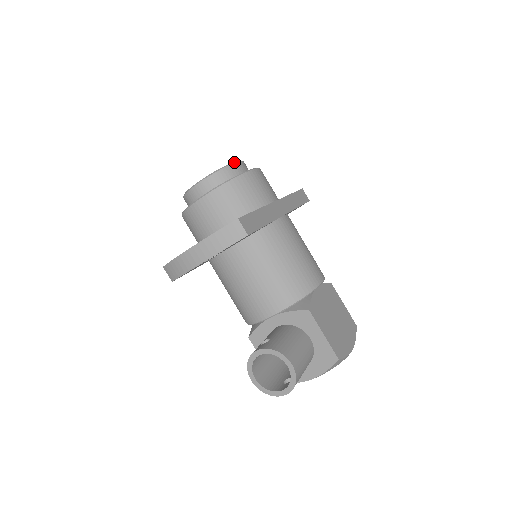
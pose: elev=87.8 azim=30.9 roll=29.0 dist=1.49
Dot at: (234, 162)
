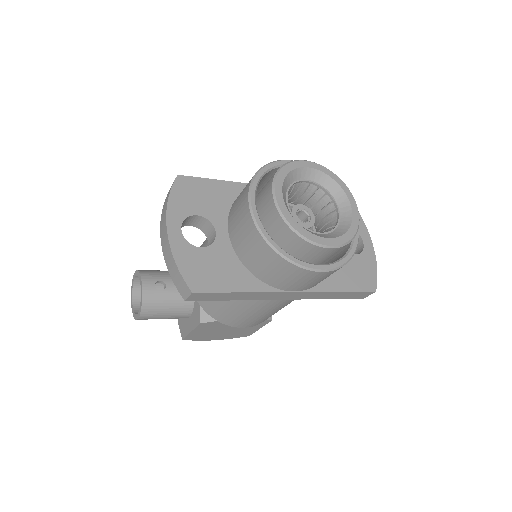
Dot at: (321, 245)
